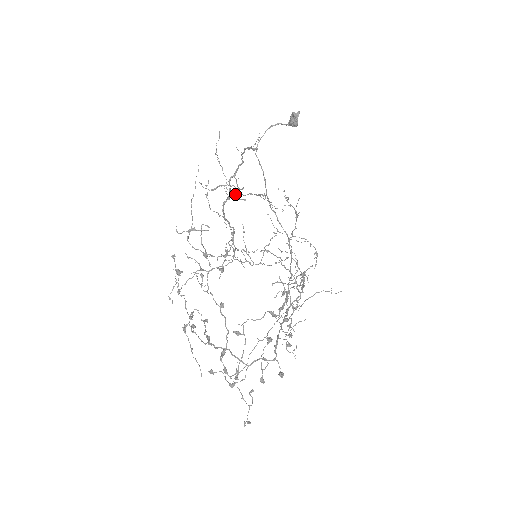
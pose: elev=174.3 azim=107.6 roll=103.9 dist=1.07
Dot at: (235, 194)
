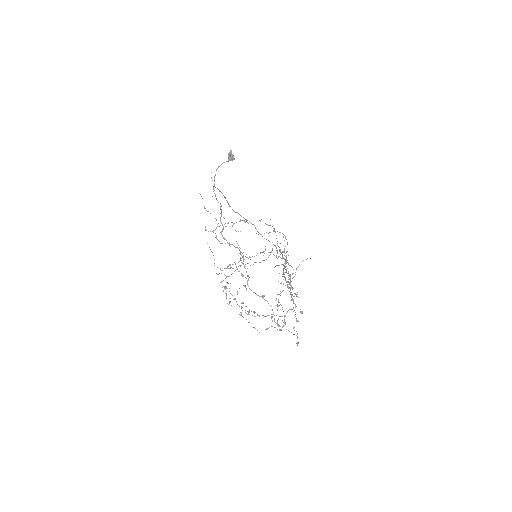
Dot at: occluded
